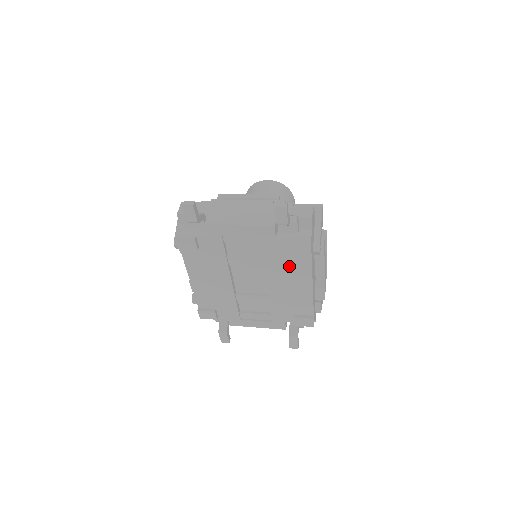
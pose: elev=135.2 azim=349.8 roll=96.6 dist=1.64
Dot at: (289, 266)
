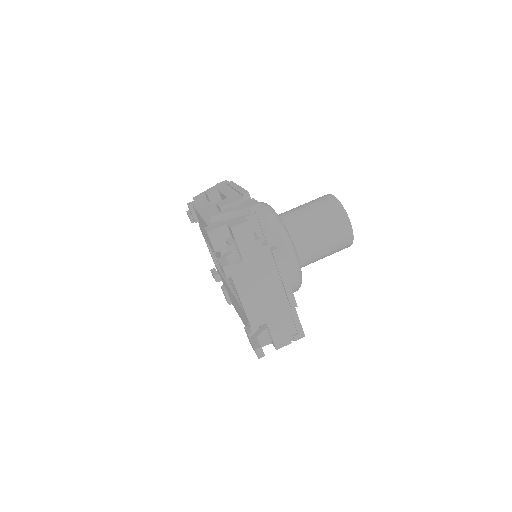
Dot at: occluded
